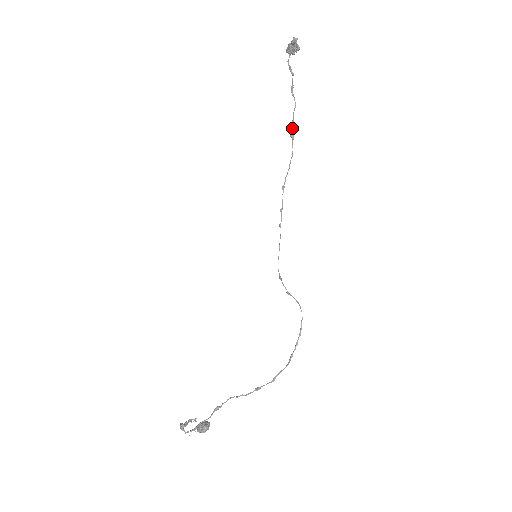
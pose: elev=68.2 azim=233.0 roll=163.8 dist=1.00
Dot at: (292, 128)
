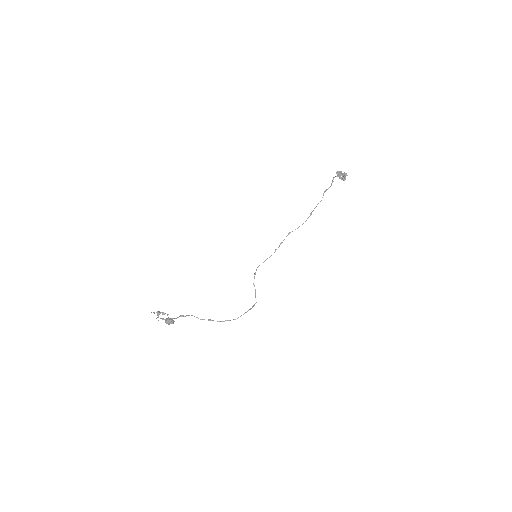
Dot at: (313, 210)
